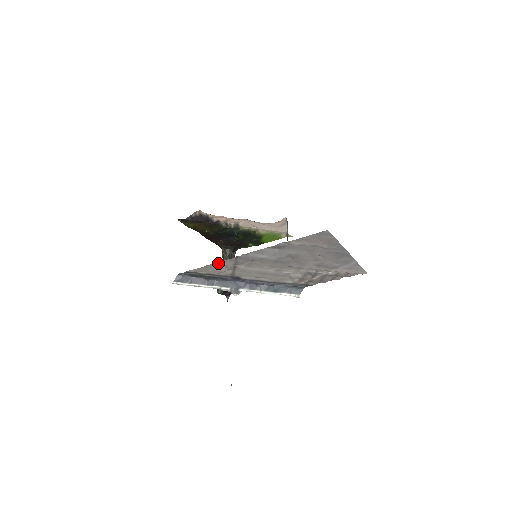
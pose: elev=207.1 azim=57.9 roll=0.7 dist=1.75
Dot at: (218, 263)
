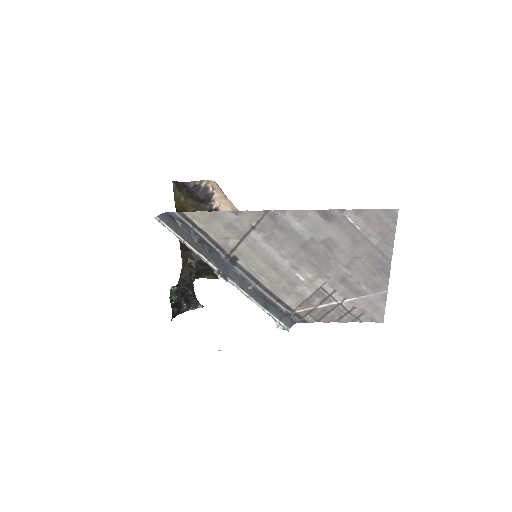
Dot at: (235, 213)
